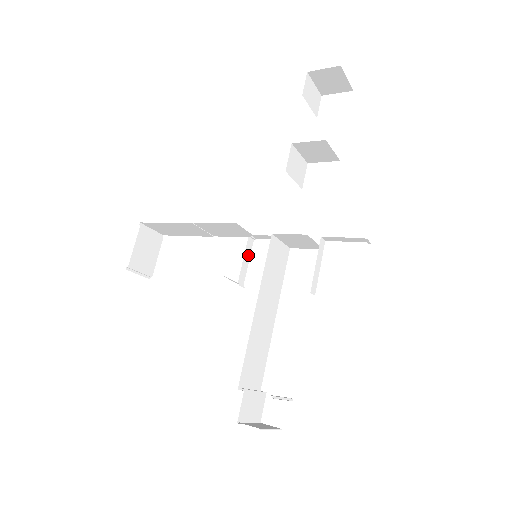
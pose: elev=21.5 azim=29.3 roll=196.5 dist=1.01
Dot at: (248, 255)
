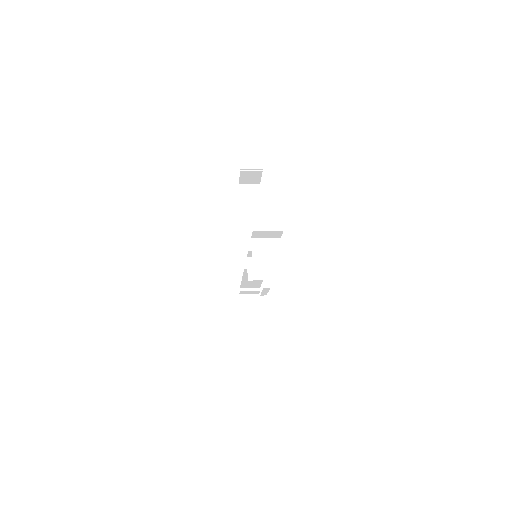
Dot at: occluded
